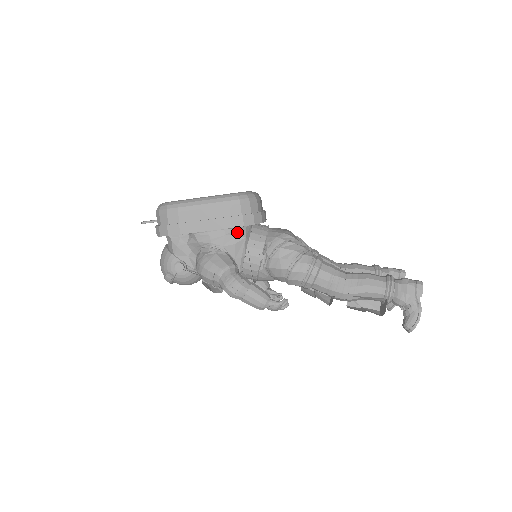
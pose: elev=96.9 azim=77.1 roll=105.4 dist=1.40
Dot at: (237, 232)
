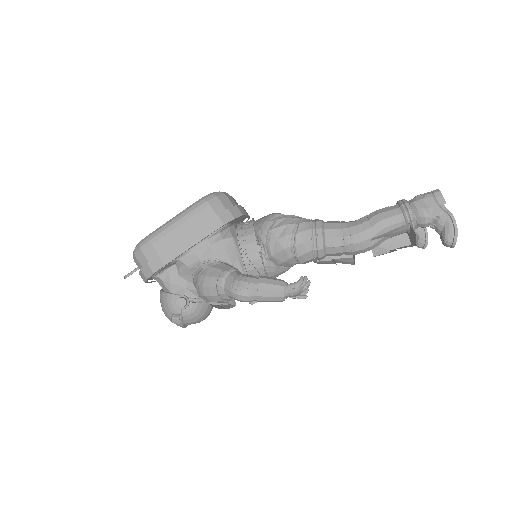
Dot at: (221, 236)
